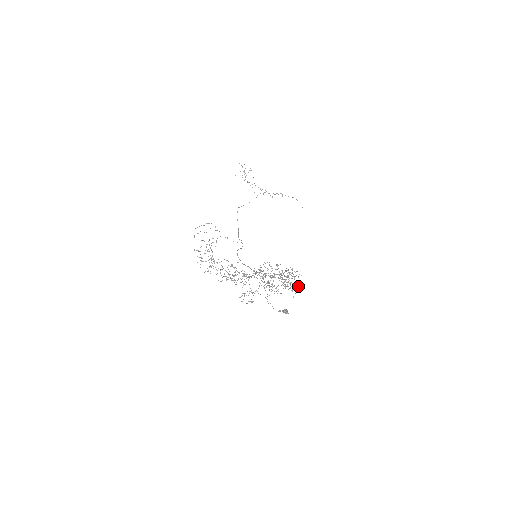
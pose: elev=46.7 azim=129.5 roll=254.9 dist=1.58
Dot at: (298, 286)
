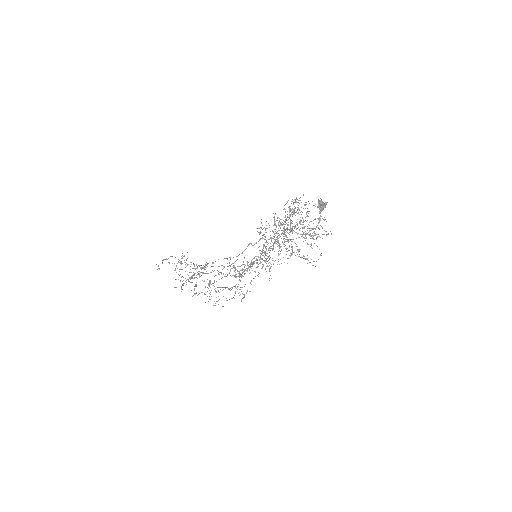
Dot at: (315, 206)
